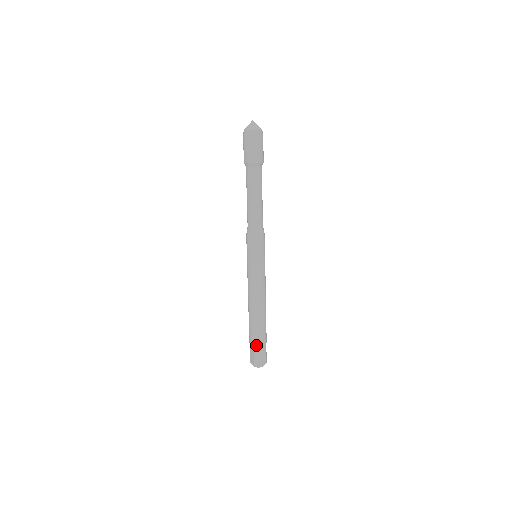
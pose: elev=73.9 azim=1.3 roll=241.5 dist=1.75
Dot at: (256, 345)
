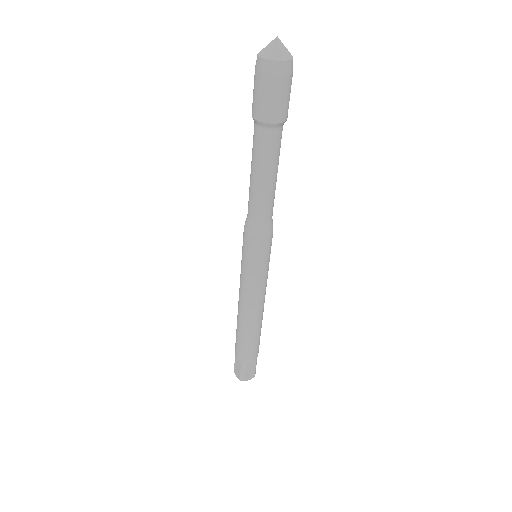
Dot at: (244, 361)
